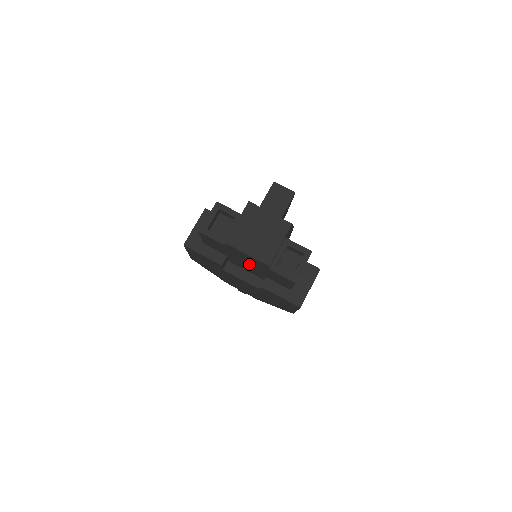
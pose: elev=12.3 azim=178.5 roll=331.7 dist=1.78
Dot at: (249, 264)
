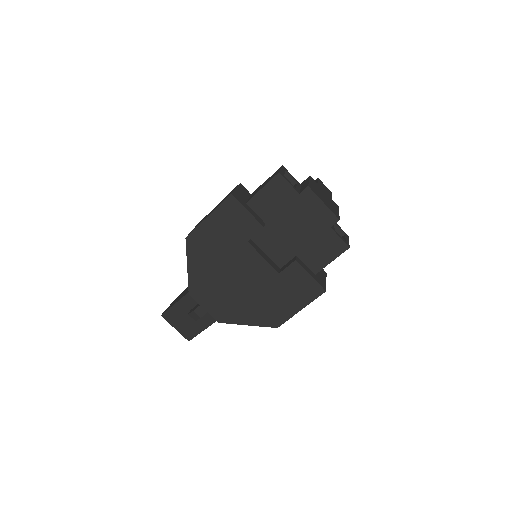
Dot at: (296, 230)
